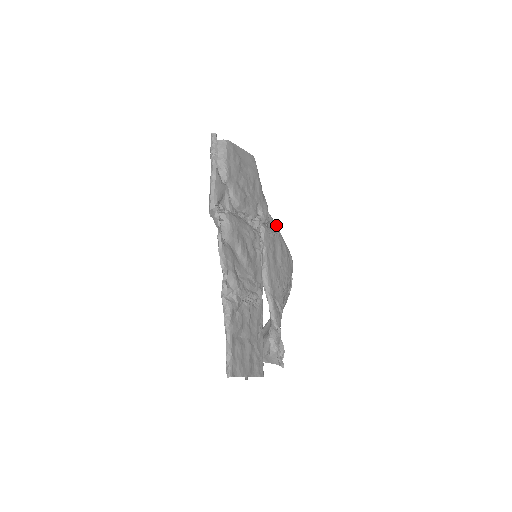
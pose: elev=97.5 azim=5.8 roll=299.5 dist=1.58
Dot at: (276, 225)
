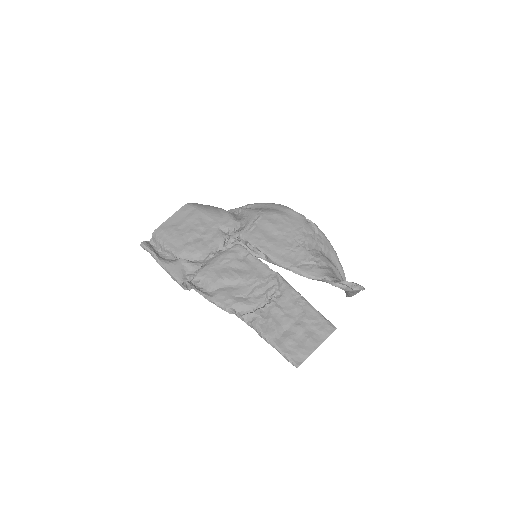
Dot at: (254, 210)
